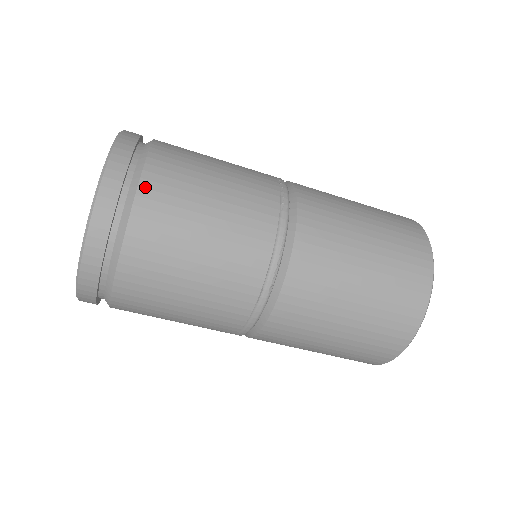
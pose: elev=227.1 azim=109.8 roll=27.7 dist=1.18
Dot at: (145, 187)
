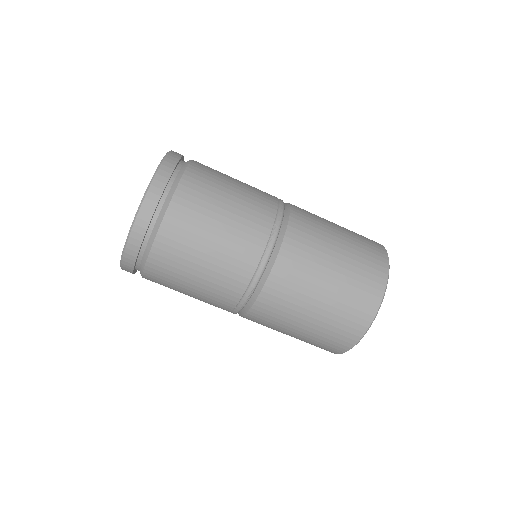
Dot at: (162, 235)
